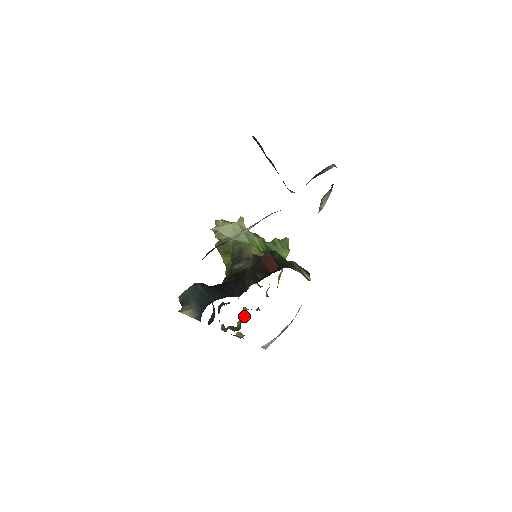
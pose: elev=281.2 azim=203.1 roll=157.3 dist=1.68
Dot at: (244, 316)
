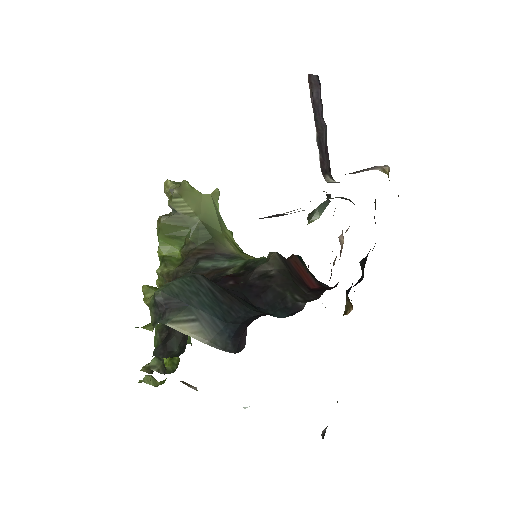
Dot at: occluded
